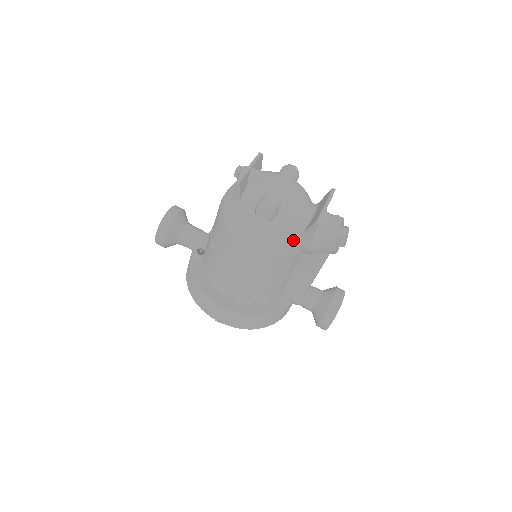
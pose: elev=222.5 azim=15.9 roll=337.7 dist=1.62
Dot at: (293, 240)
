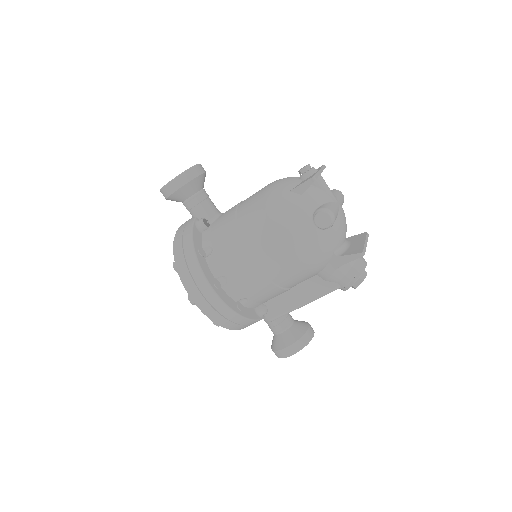
Dot at: (326, 258)
